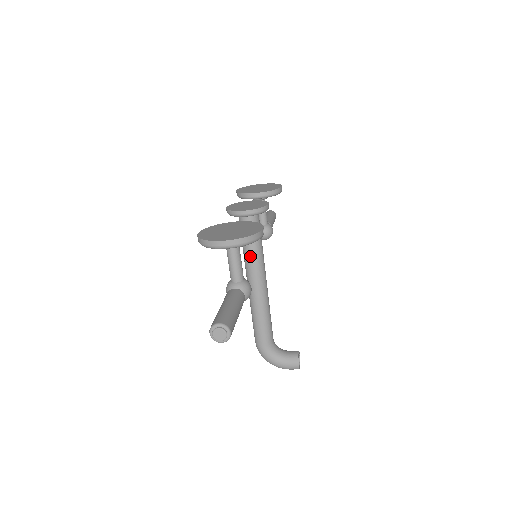
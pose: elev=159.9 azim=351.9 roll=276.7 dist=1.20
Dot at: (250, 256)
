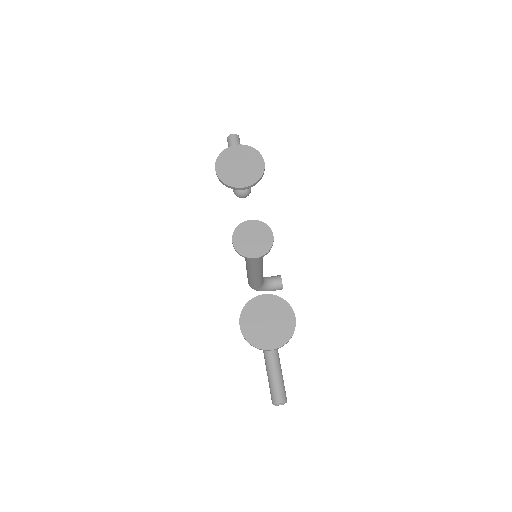
Dot at: (254, 264)
